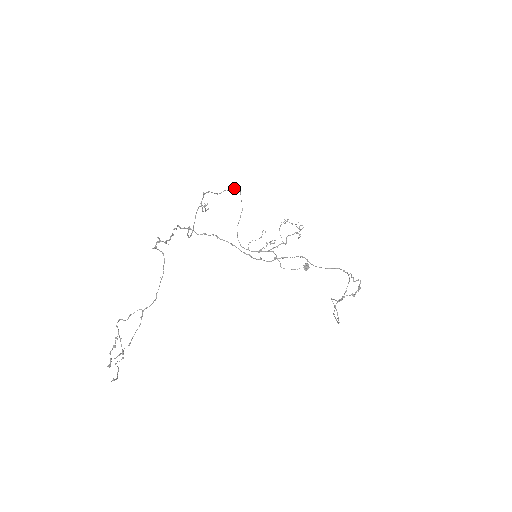
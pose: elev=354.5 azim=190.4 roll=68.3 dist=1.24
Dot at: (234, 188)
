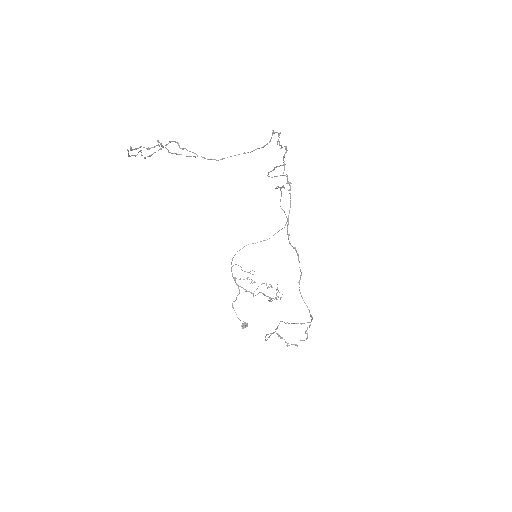
Dot at: occluded
